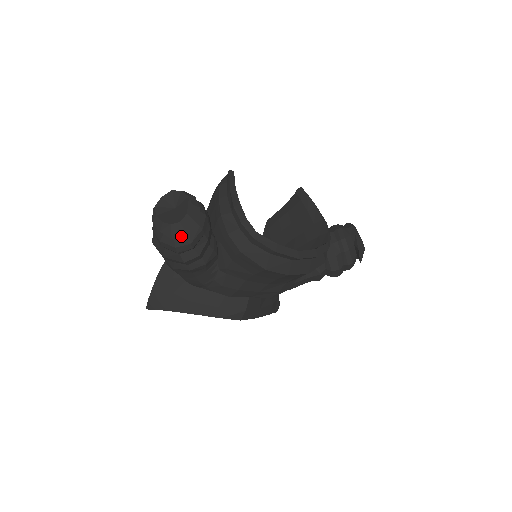
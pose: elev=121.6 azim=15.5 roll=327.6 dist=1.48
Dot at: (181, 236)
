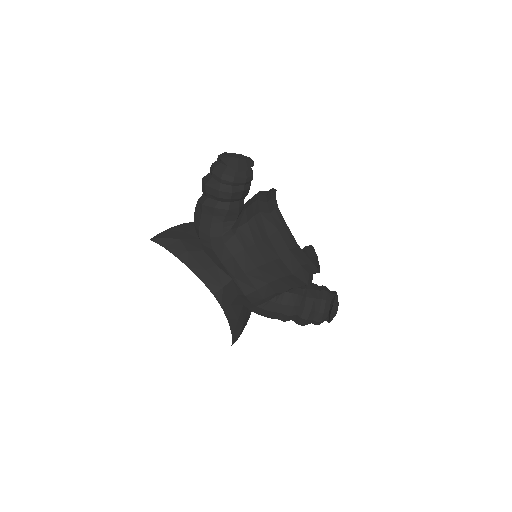
Dot at: (233, 166)
